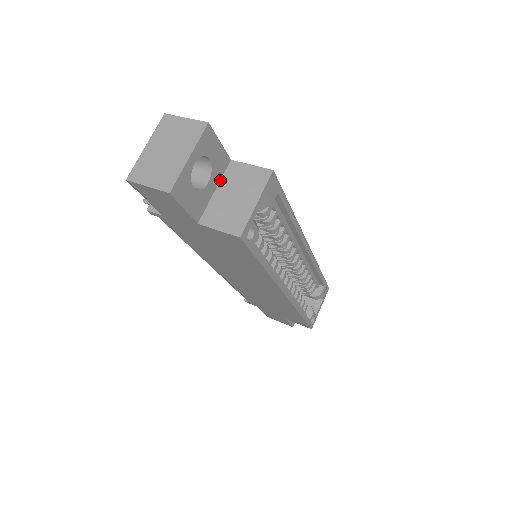
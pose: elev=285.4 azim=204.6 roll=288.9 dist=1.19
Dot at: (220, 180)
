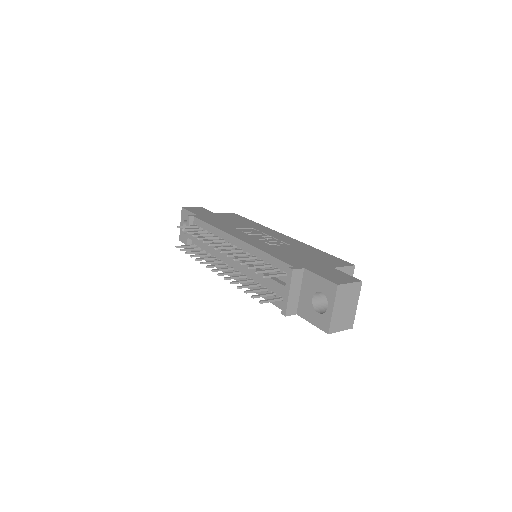
Dot at: occluded
